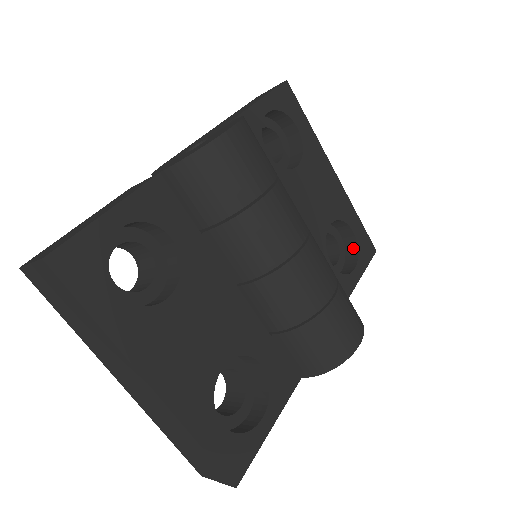
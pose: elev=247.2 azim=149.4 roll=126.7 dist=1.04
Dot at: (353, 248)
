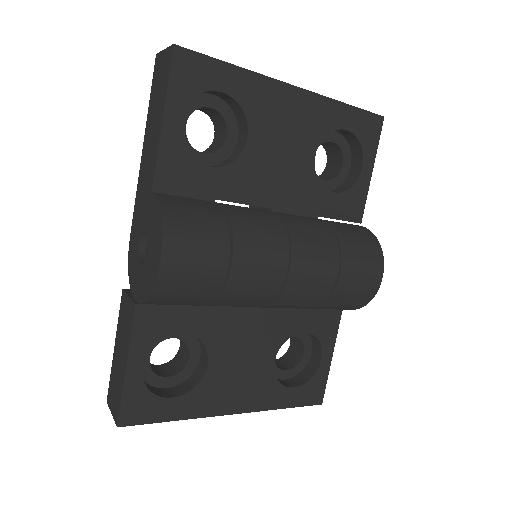
Dot at: (354, 141)
